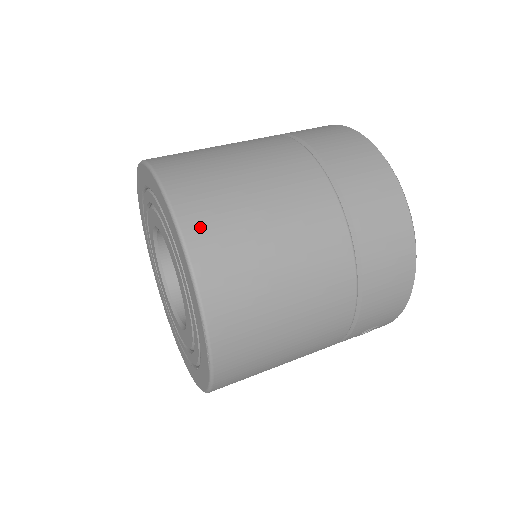
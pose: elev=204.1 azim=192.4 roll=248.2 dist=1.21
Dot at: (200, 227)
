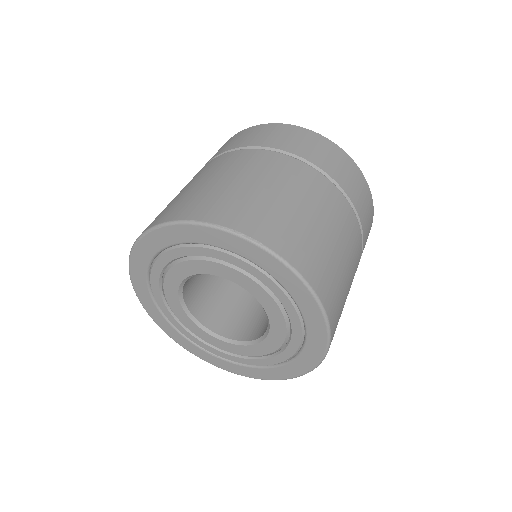
Dot at: (335, 316)
